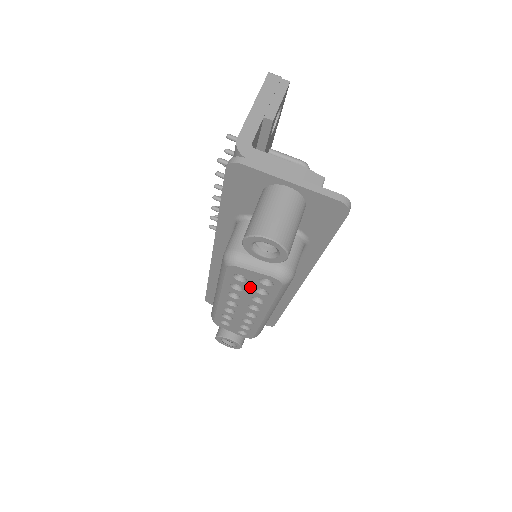
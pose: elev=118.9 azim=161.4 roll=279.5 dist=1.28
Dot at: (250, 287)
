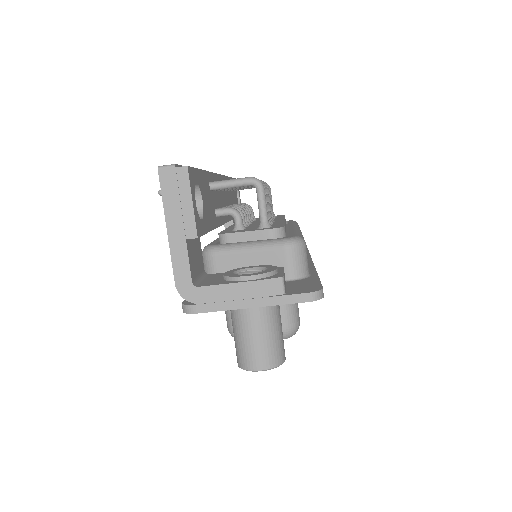
Dot at: occluded
